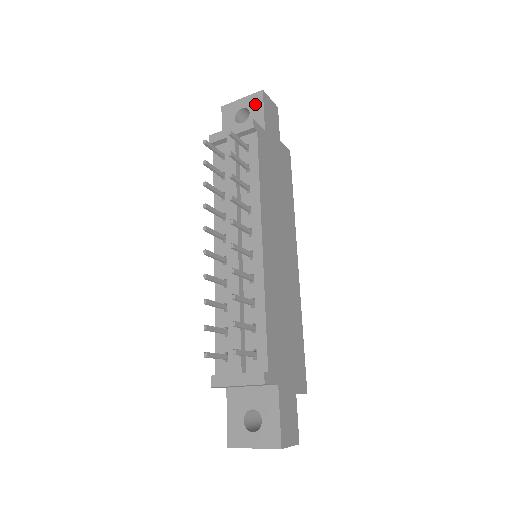
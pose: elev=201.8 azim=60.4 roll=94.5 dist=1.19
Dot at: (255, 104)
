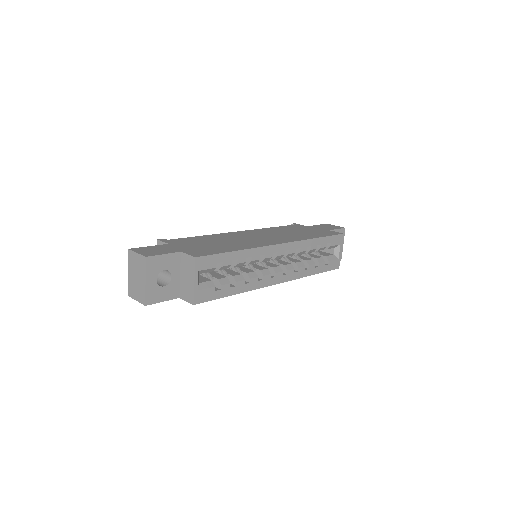
Dot at: occluded
